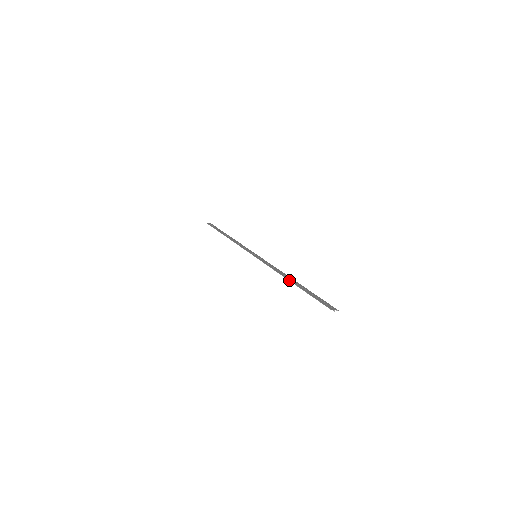
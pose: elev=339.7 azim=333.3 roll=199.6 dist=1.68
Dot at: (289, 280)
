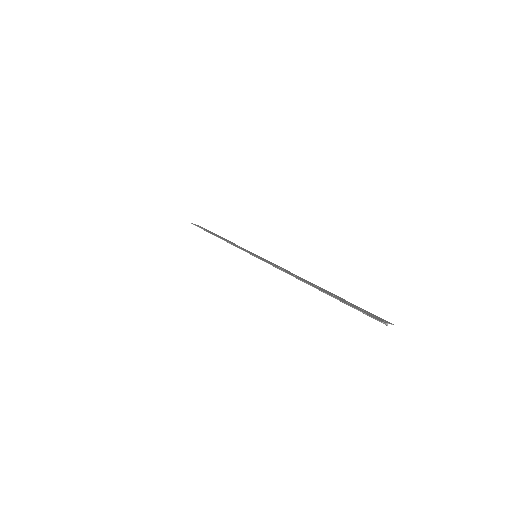
Dot at: (306, 282)
